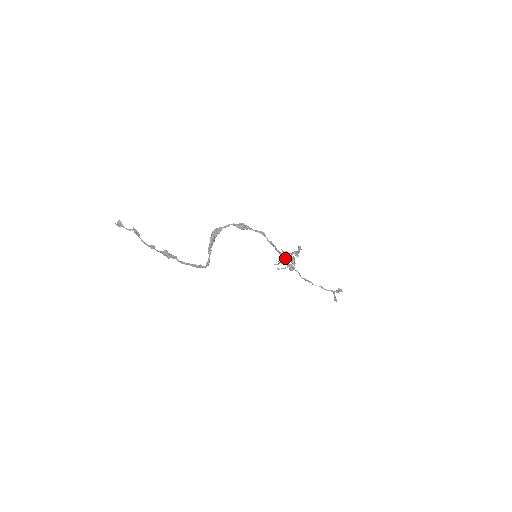
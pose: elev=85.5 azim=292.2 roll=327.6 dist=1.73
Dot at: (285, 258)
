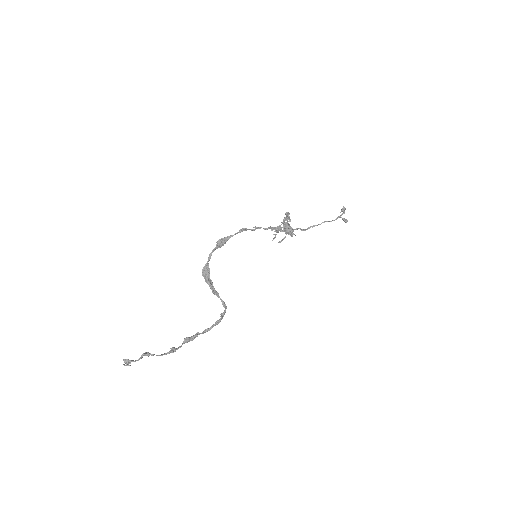
Dot at: (278, 229)
